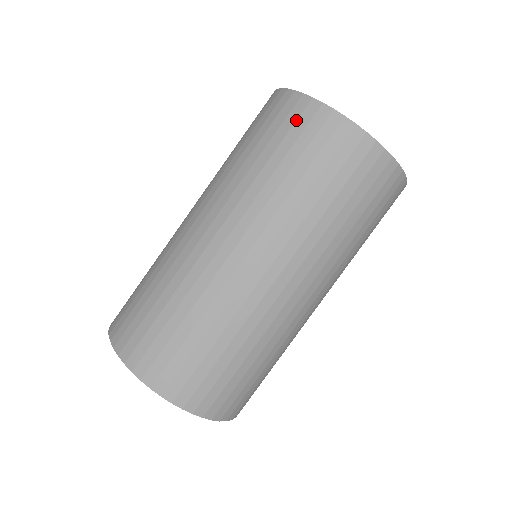
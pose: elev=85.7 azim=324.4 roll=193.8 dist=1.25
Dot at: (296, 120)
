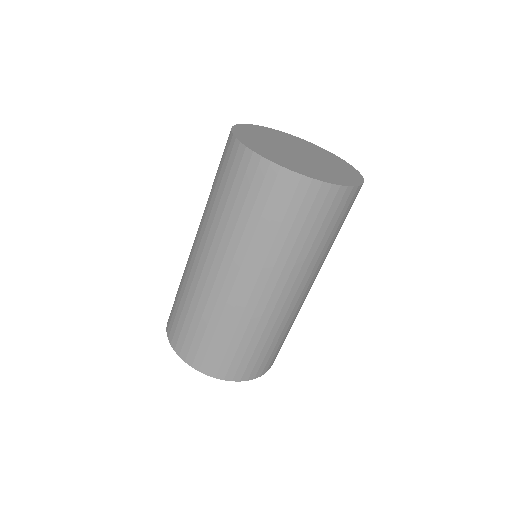
Dot at: (313, 202)
